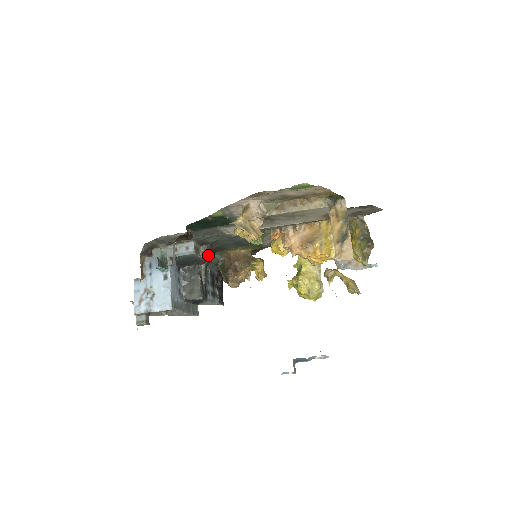
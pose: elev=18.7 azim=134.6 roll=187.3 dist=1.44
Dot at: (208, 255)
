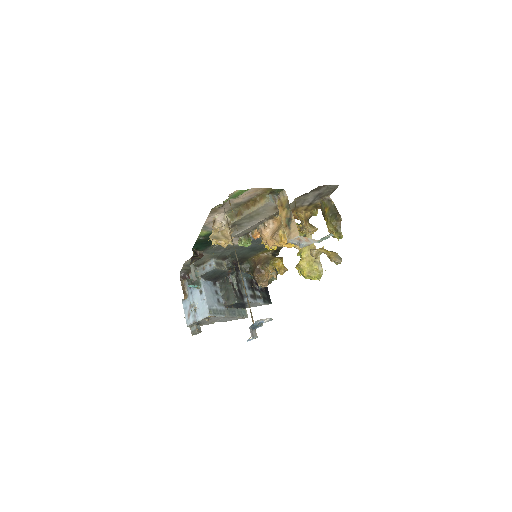
Dot at: (230, 266)
